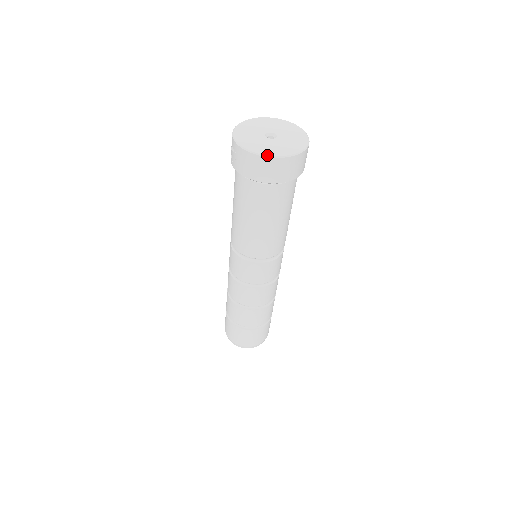
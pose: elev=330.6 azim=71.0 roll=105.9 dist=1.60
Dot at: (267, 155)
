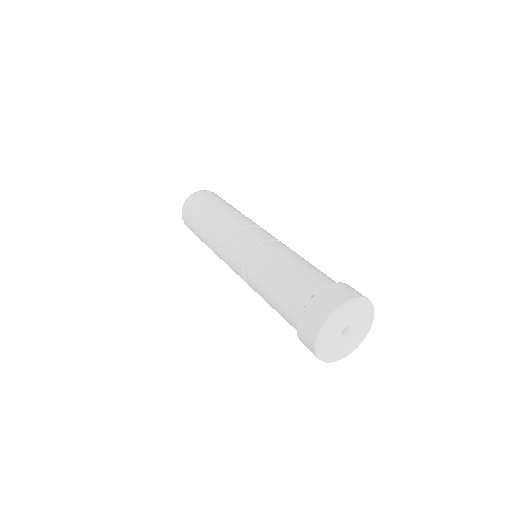
Dot at: occluded
